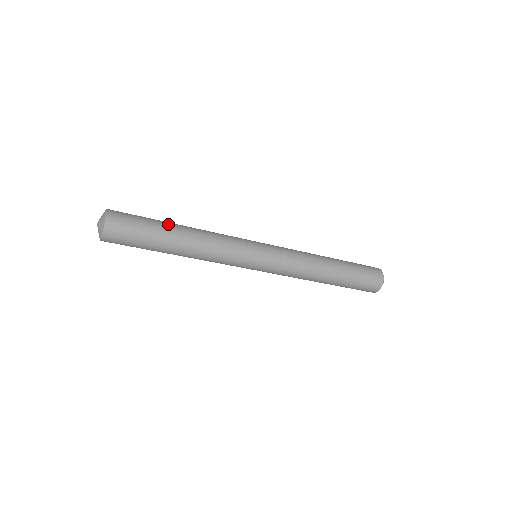
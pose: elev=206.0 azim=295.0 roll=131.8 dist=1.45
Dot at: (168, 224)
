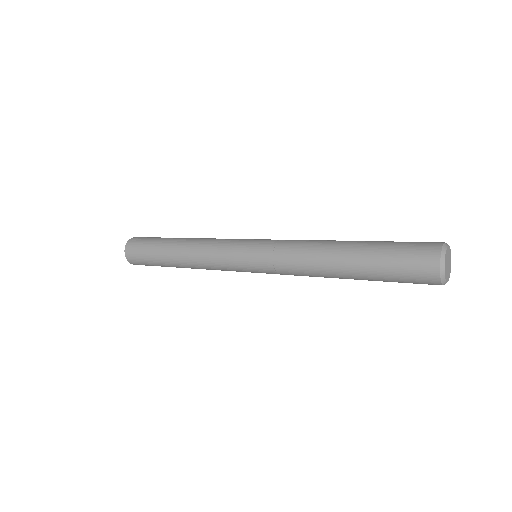
Dot at: (167, 242)
